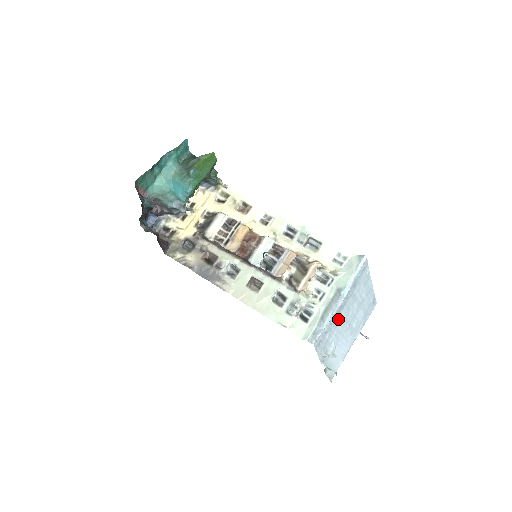
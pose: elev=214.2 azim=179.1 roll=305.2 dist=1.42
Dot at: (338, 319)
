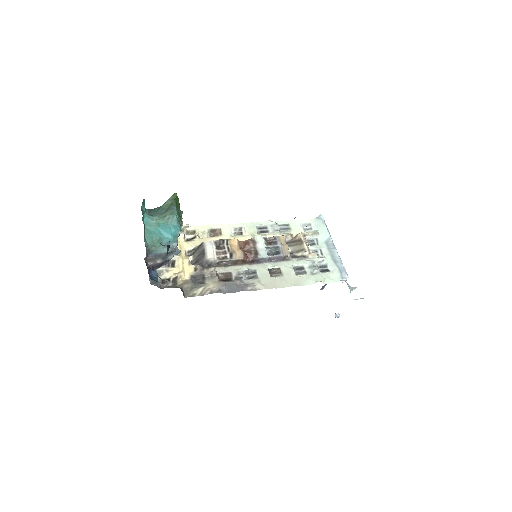
Dot at: occluded
